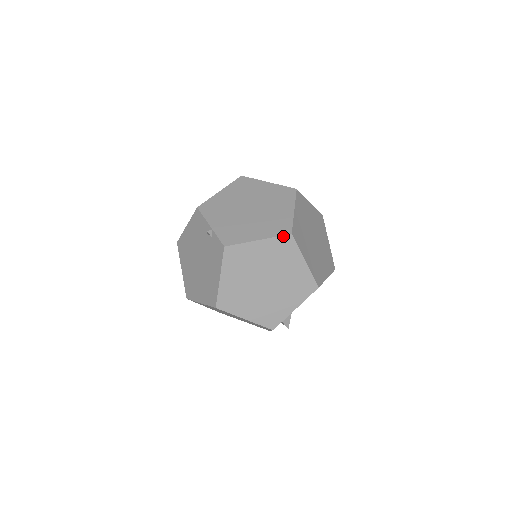
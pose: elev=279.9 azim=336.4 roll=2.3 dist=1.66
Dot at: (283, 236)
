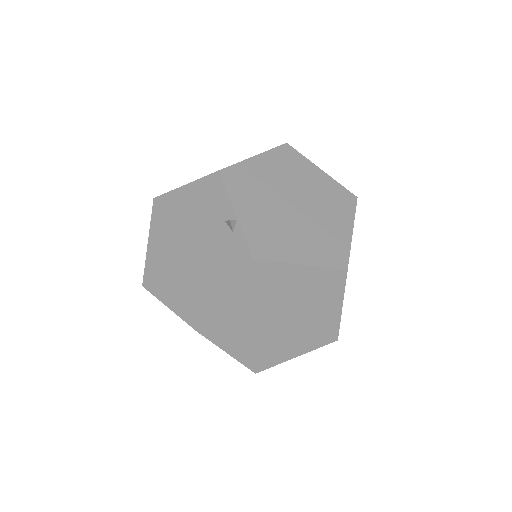
Dot at: (336, 269)
